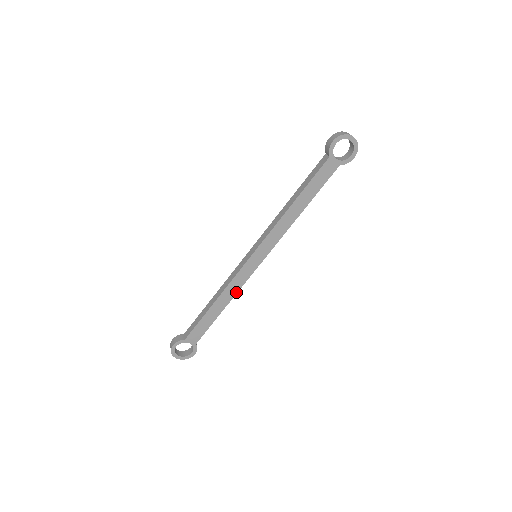
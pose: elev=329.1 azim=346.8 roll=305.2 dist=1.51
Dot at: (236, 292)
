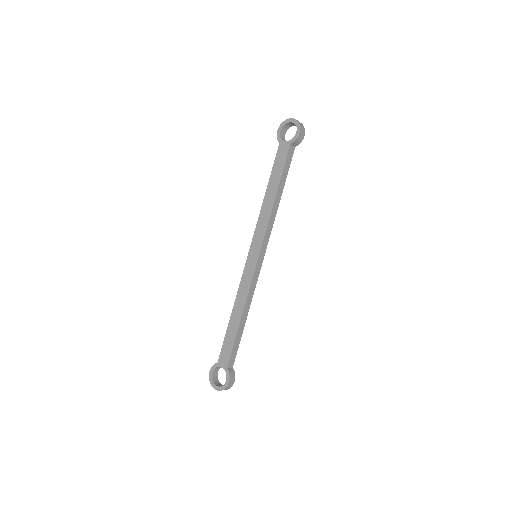
Dot at: (246, 297)
